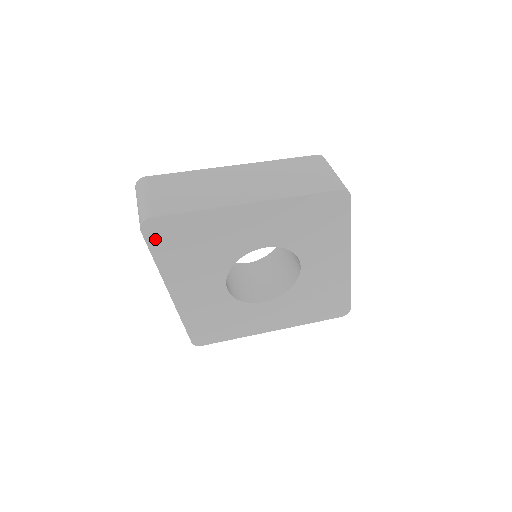
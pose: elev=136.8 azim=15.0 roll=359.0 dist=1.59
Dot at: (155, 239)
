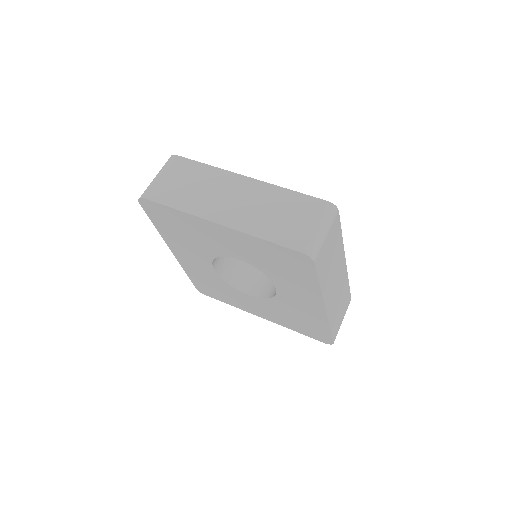
Dot at: (151, 213)
